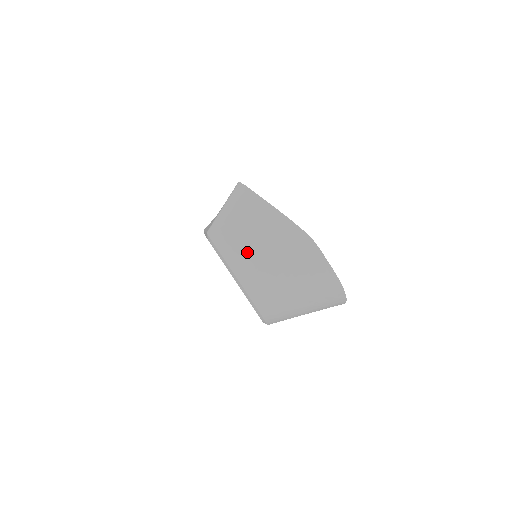
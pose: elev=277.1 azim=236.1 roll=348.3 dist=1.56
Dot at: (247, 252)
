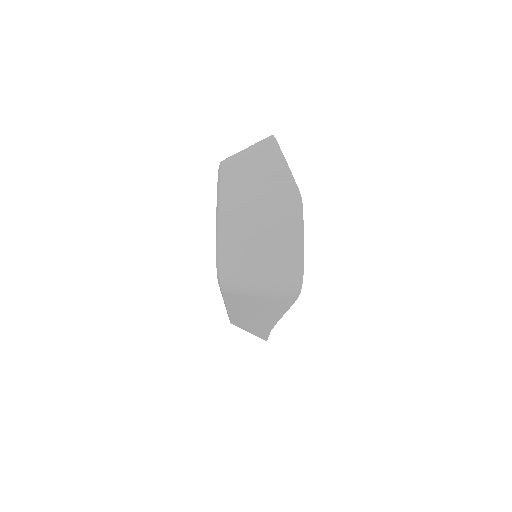
Dot at: (241, 187)
